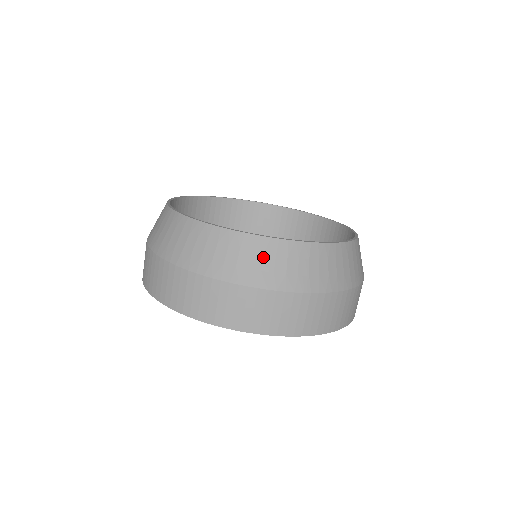
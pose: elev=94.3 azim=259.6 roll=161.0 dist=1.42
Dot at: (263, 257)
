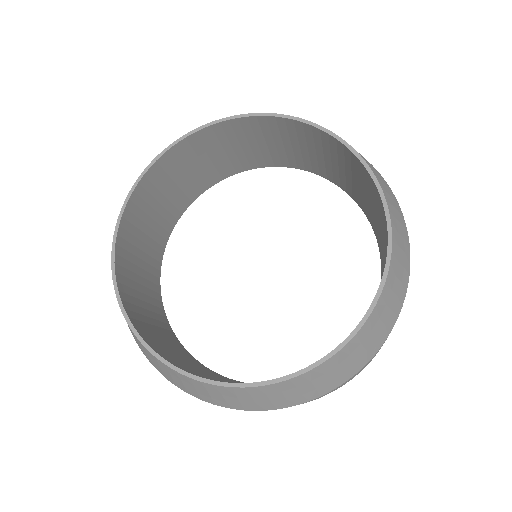
Dot at: (311, 383)
